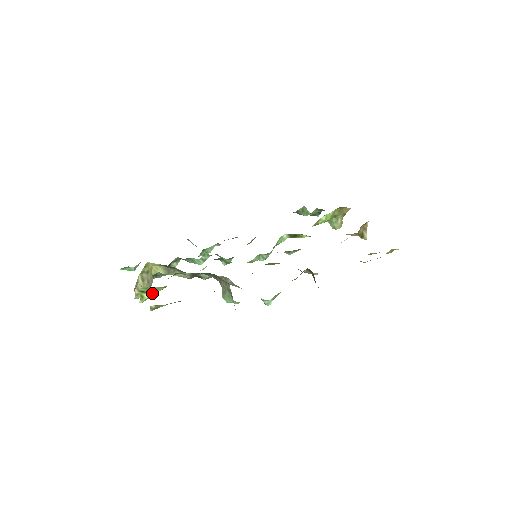
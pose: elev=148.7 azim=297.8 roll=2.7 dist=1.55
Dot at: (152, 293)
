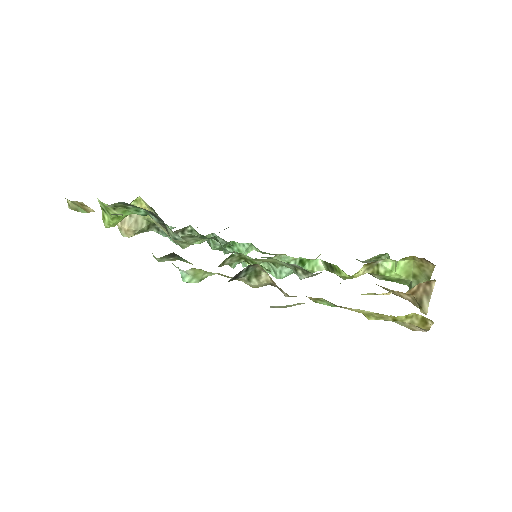
Dot at: (111, 217)
